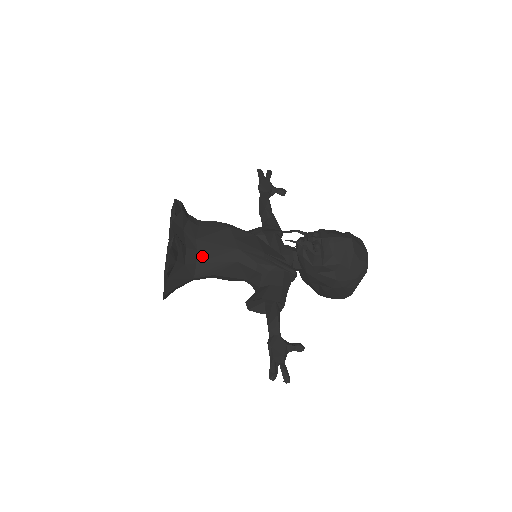
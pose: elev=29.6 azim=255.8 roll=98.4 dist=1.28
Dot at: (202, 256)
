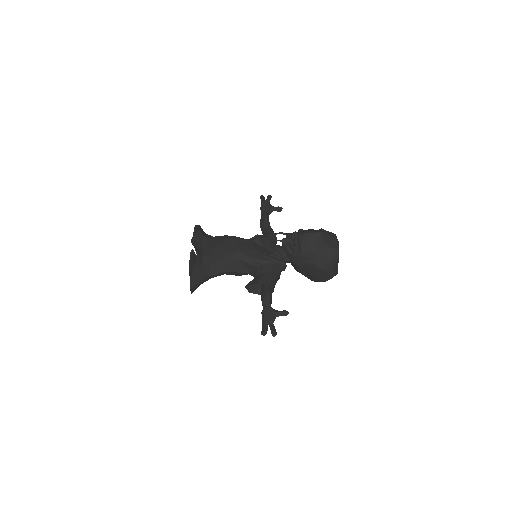
Dot at: (214, 259)
